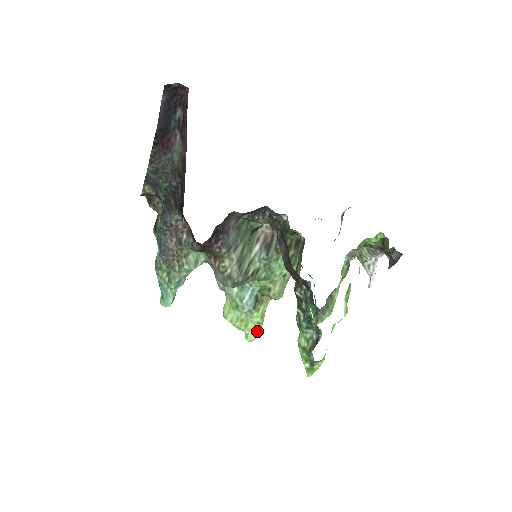
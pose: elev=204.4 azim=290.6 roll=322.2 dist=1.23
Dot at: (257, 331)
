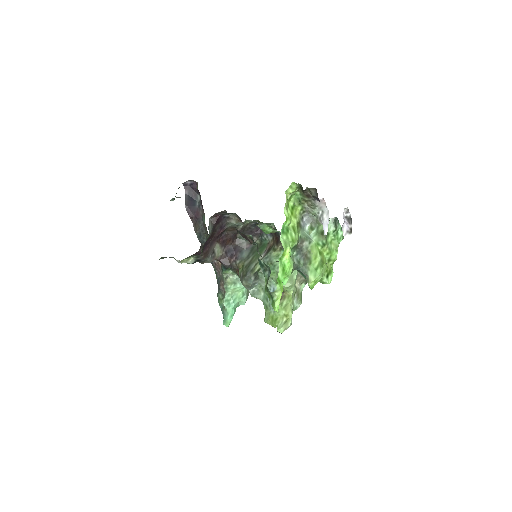
Dot at: (285, 322)
